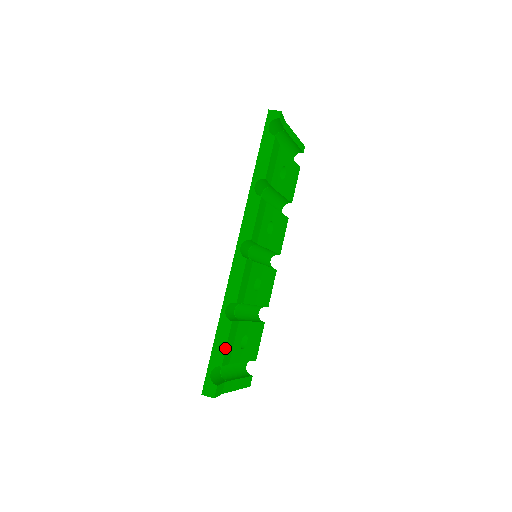
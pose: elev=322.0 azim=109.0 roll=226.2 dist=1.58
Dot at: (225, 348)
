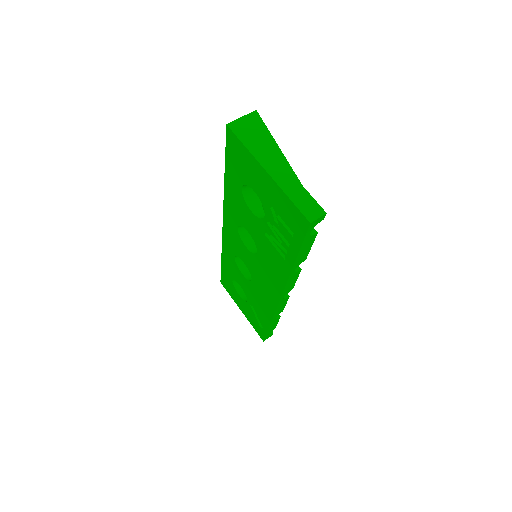
Dot at: occluded
